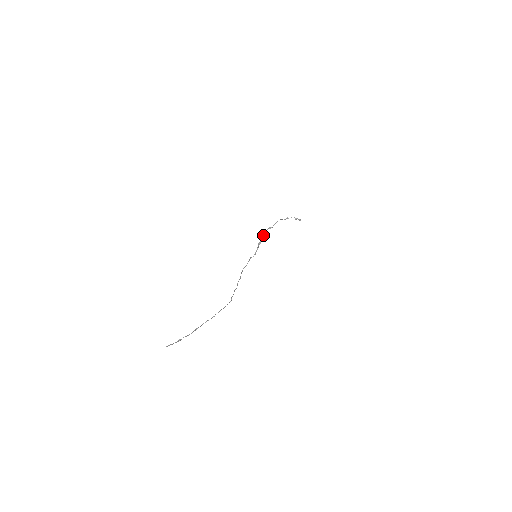
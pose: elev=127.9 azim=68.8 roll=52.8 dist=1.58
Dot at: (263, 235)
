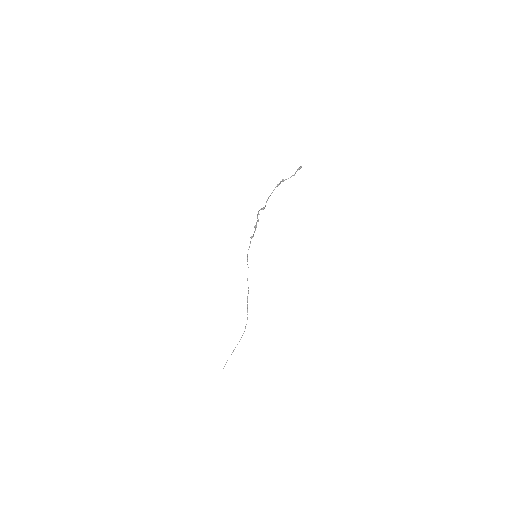
Dot at: (257, 215)
